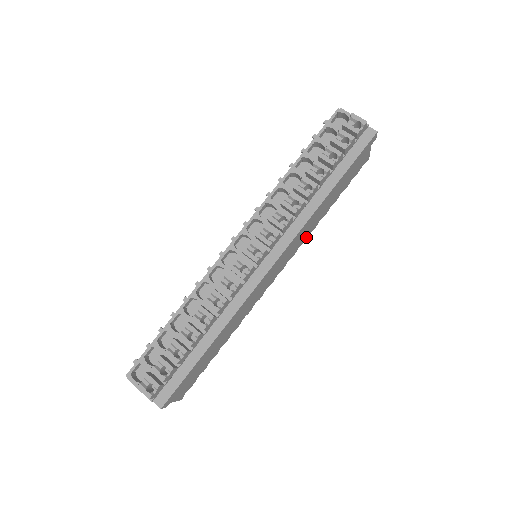
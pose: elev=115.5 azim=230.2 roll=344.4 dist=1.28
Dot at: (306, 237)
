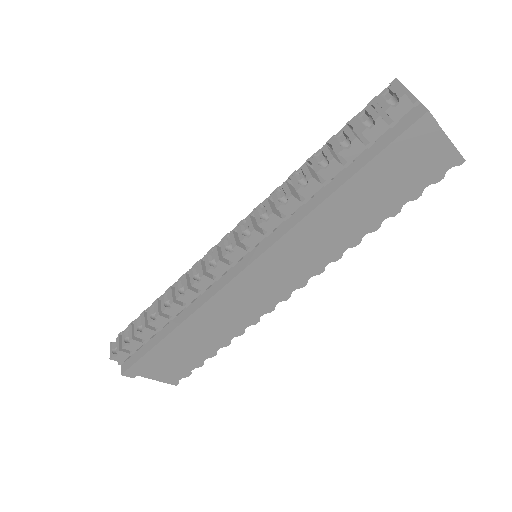
Dot at: (339, 253)
